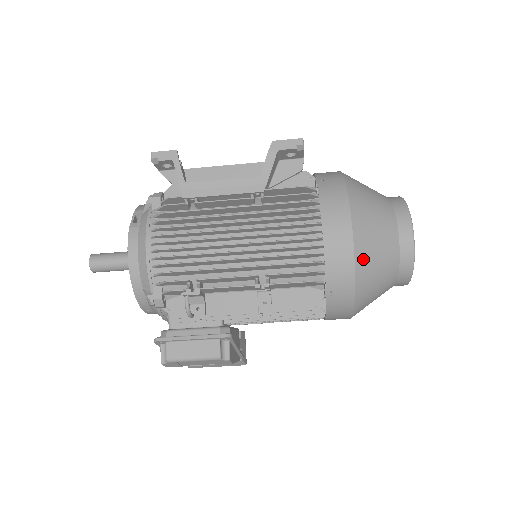
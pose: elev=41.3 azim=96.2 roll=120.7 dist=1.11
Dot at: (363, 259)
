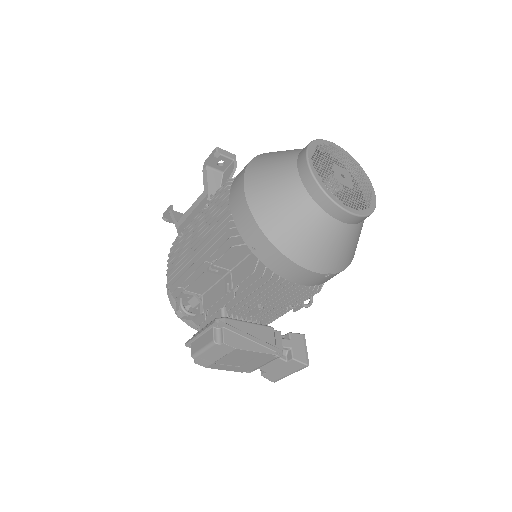
Dot at: (260, 207)
